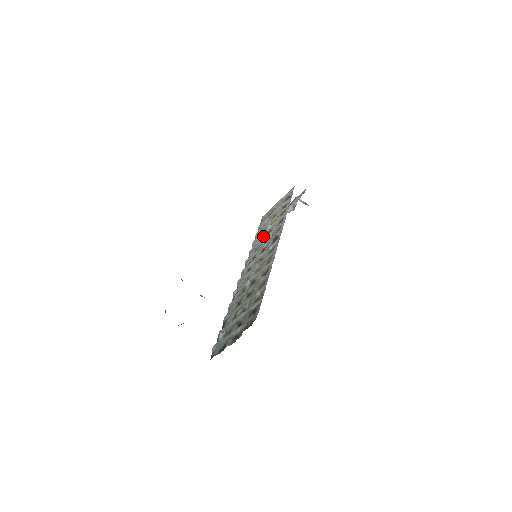
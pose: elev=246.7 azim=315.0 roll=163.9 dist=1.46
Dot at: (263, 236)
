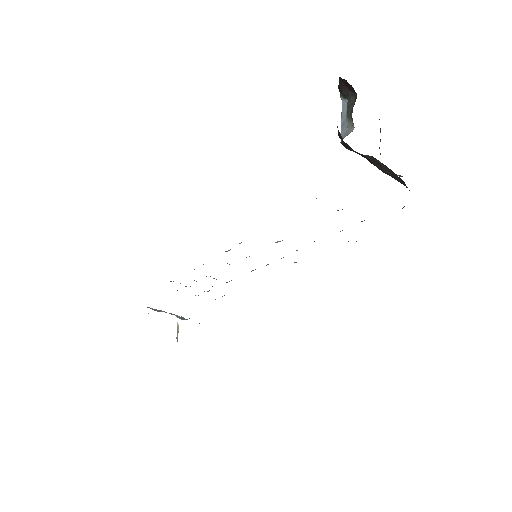
Dot at: occluded
